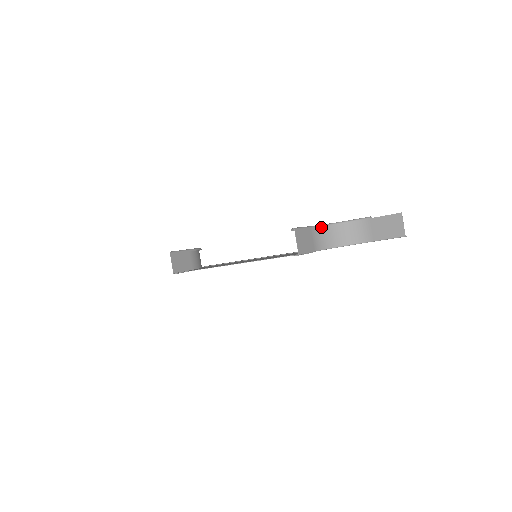
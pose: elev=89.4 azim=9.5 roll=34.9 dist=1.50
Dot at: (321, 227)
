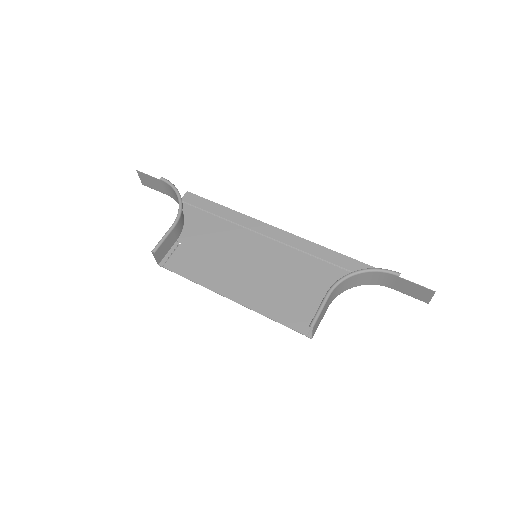
Dot at: (340, 283)
